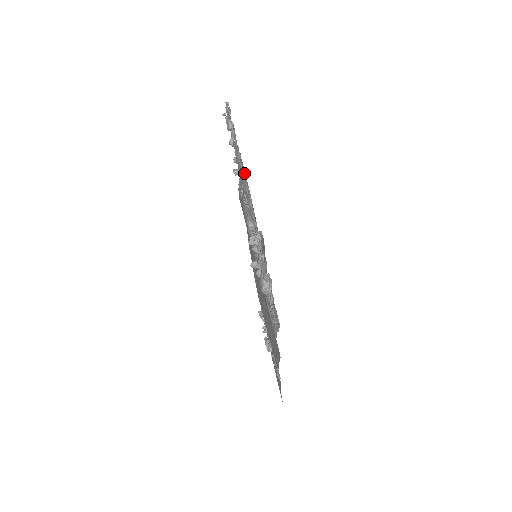
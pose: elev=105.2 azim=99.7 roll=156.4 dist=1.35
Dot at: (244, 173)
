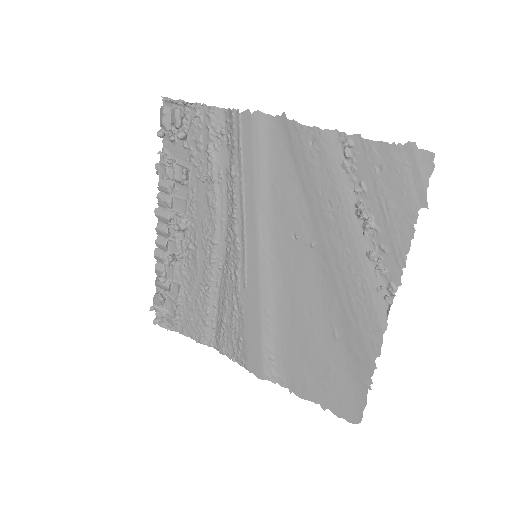
Dot at: (173, 248)
